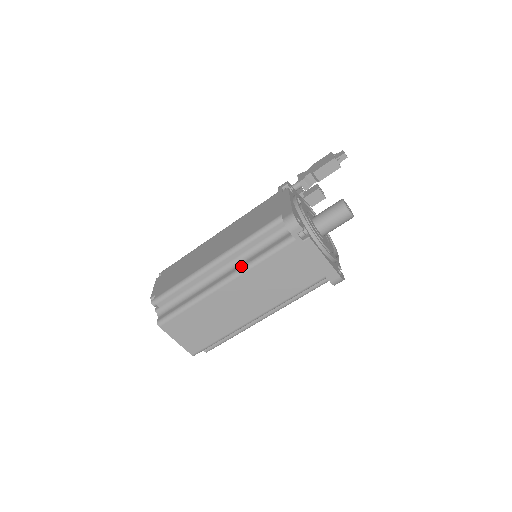
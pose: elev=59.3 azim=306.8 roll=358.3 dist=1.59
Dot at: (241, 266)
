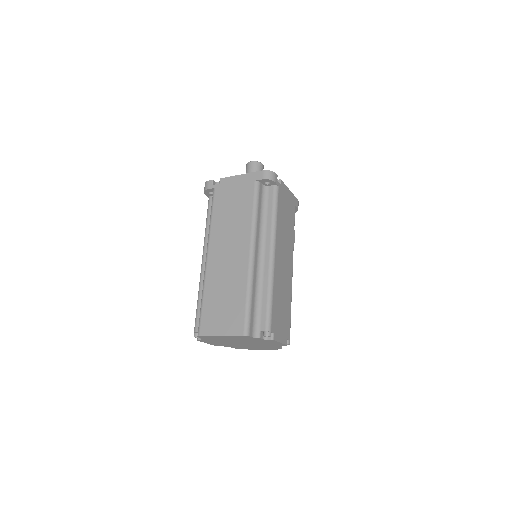
Dot at: occluded
